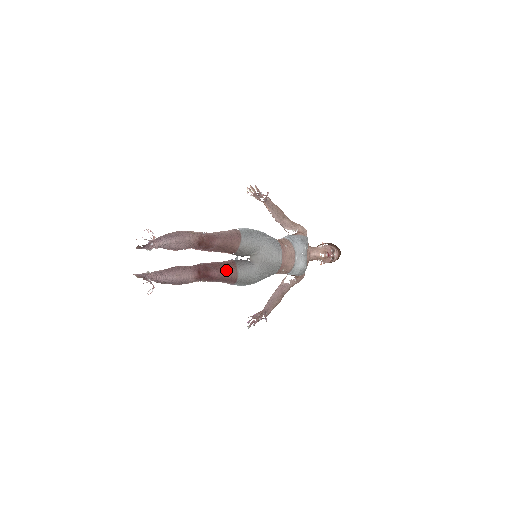
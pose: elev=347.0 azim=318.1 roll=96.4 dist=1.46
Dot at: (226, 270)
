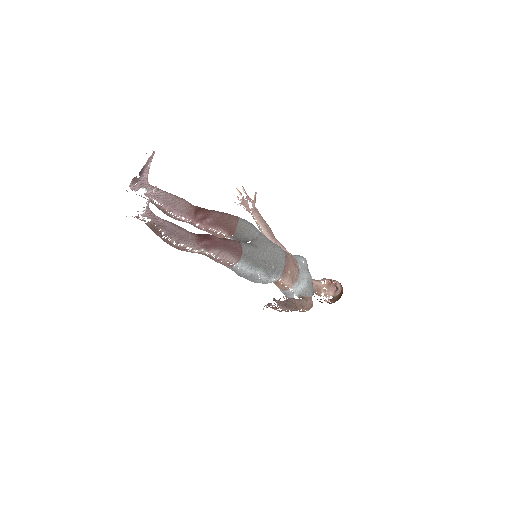
Dot at: (228, 240)
